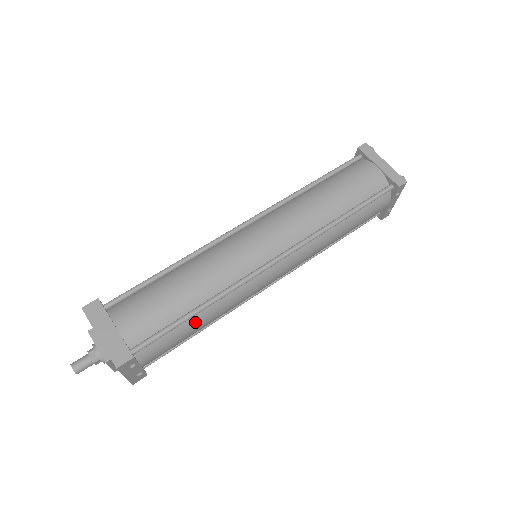
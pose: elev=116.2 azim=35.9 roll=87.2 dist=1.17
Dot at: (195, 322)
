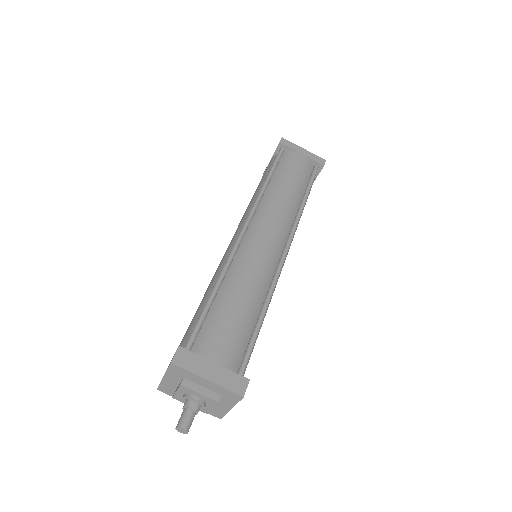
Dot at: occluded
